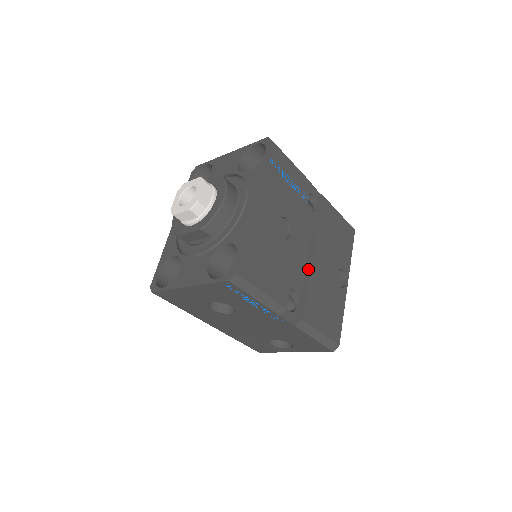
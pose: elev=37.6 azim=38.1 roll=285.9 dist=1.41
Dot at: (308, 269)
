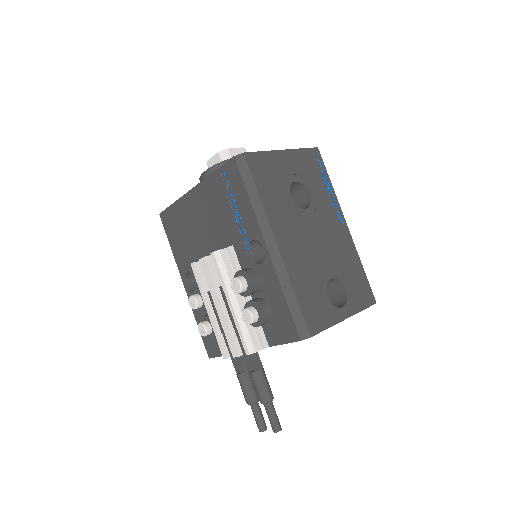
Dot at: occluded
